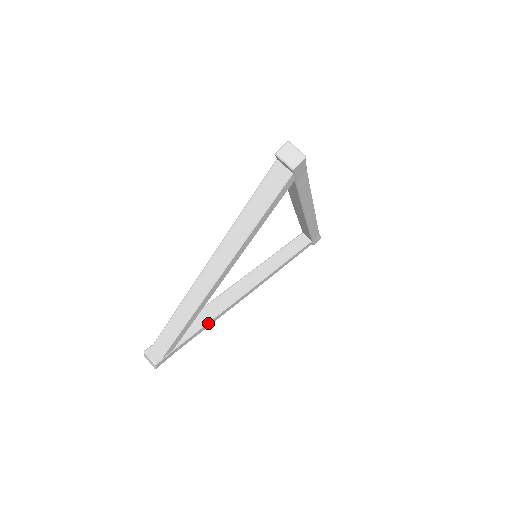
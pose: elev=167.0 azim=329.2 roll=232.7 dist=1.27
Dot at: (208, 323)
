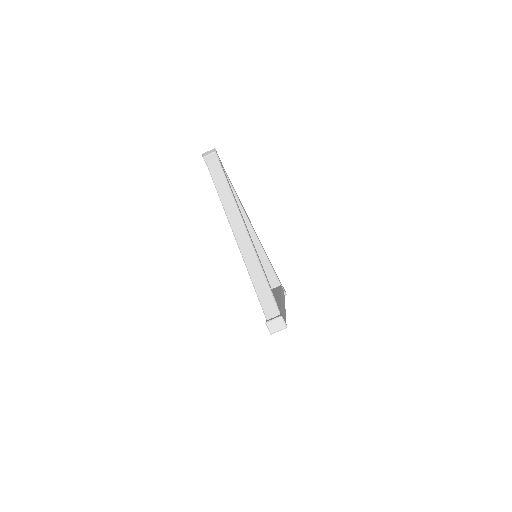
Dot at: occluded
